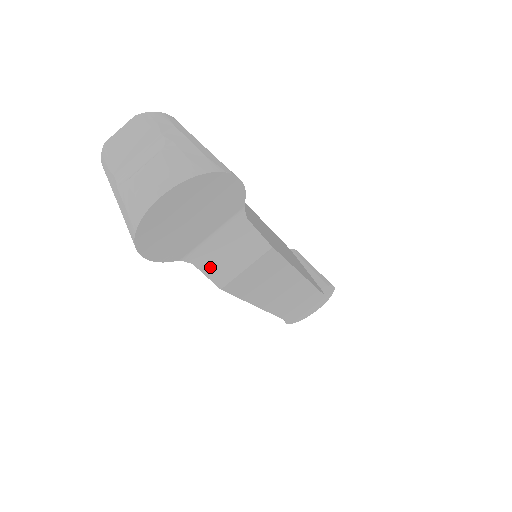
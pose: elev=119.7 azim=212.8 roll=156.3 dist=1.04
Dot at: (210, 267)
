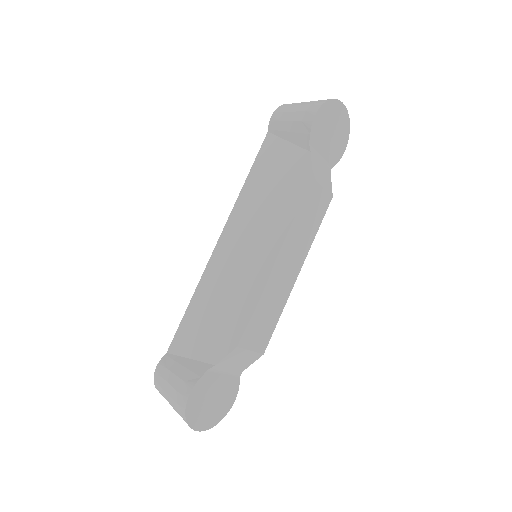
Dot at: (314, 164)
